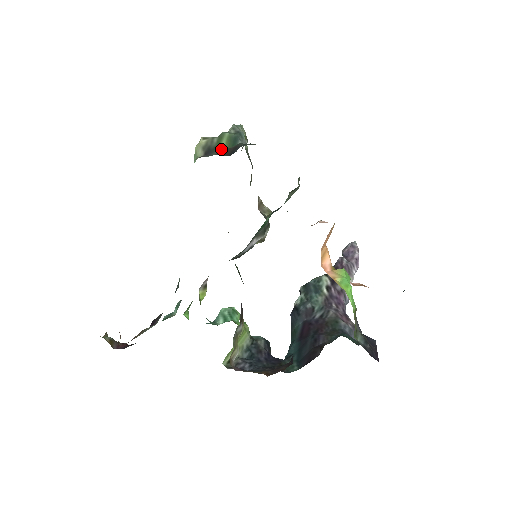
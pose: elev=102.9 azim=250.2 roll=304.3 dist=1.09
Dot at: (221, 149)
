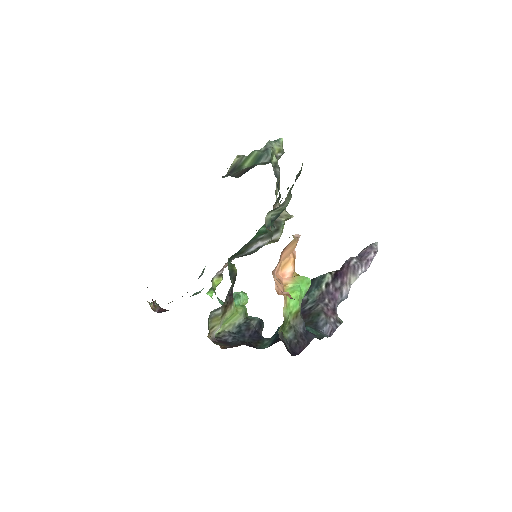
Dot at: (241, 169)
